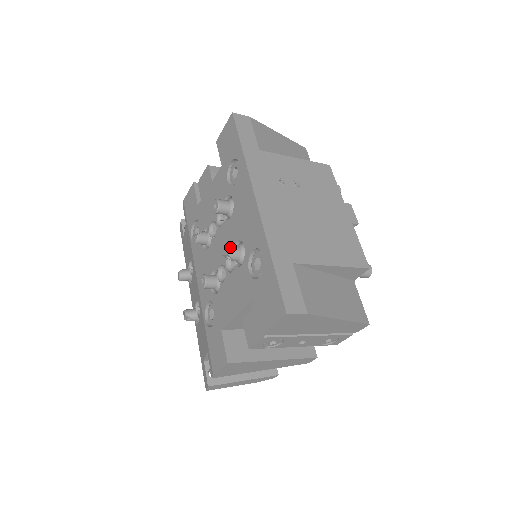
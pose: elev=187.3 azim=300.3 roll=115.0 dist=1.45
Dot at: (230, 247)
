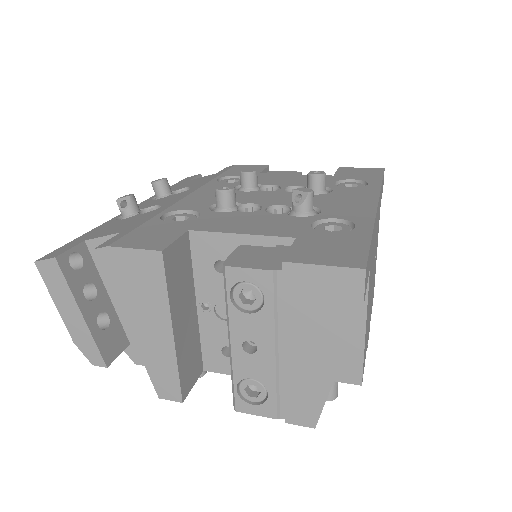
Dot at: occluded
